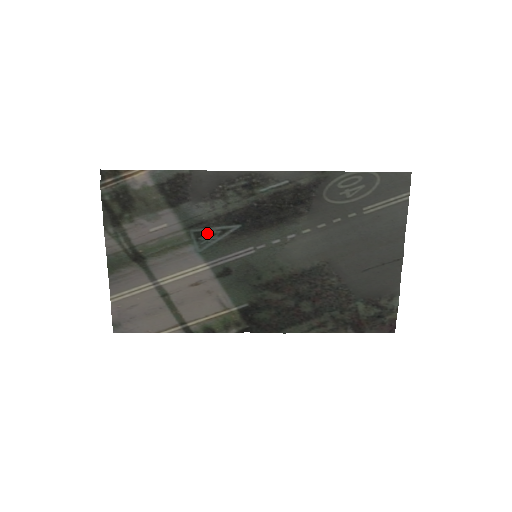
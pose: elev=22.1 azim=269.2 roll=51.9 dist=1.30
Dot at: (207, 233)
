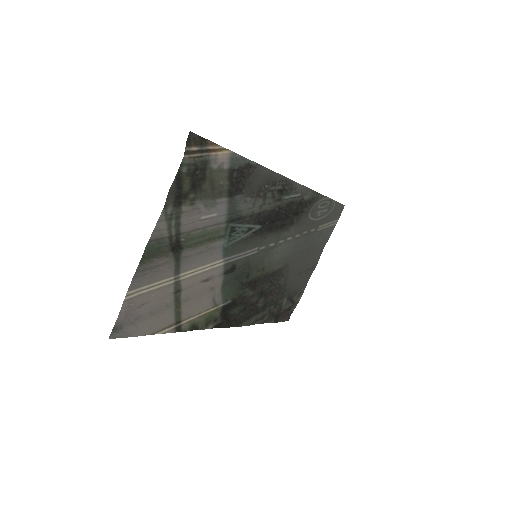
Dot at: (239, 229)
